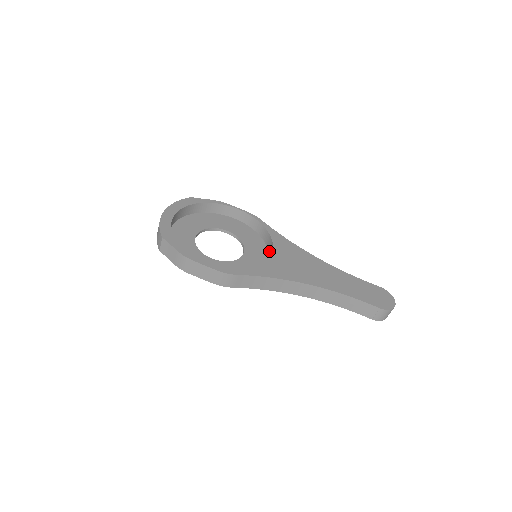
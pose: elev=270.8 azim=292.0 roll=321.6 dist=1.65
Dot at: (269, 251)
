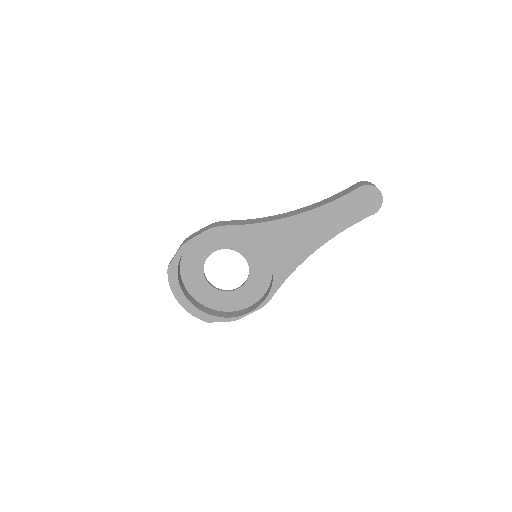
Dot at: occluded
